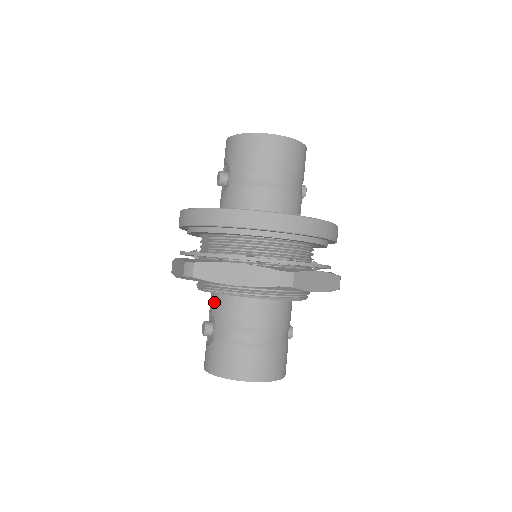
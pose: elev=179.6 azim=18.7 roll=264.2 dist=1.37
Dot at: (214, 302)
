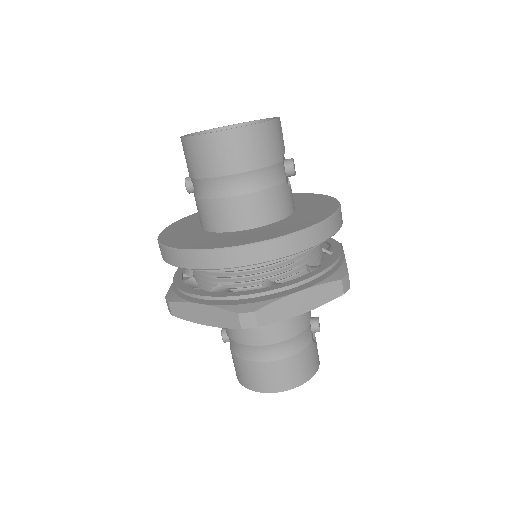
Dot at: occluded
